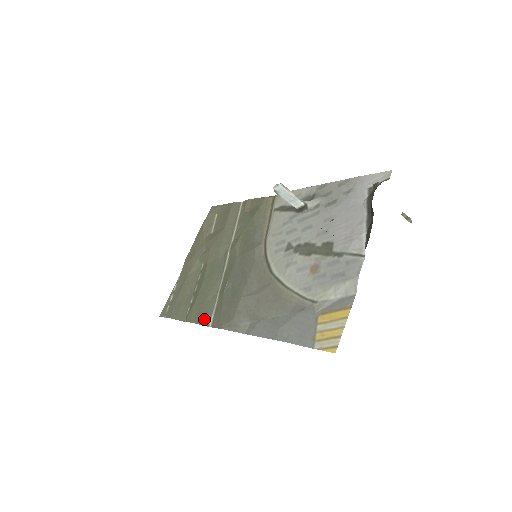
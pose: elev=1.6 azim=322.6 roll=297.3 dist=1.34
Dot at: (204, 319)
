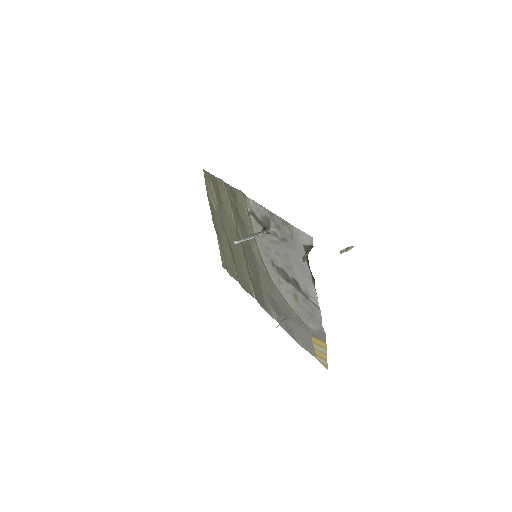
Dot at: (249, 291)
